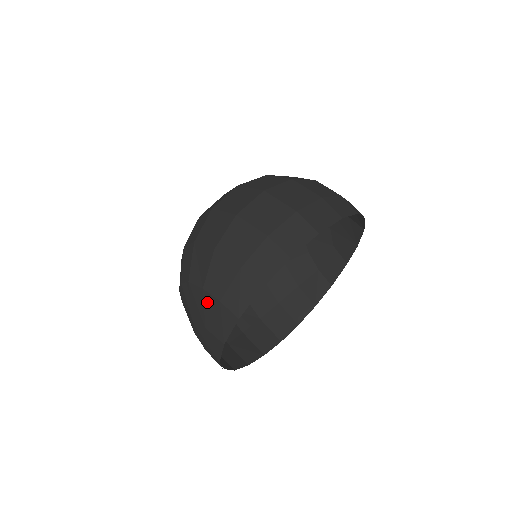
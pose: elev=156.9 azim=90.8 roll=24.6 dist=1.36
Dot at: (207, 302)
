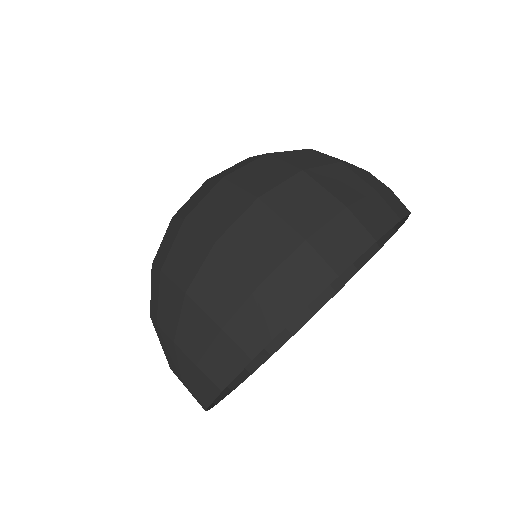
Dot at: (181, 359)
